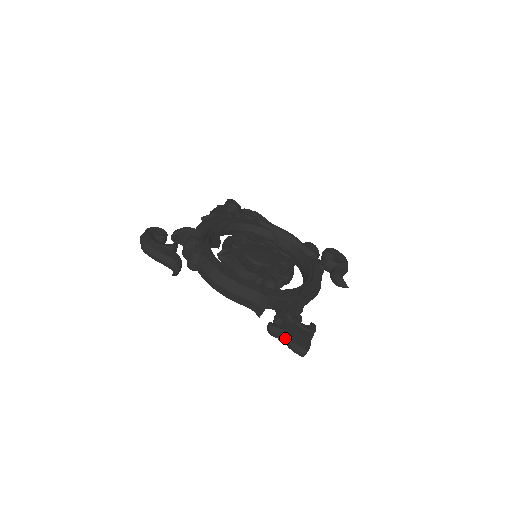
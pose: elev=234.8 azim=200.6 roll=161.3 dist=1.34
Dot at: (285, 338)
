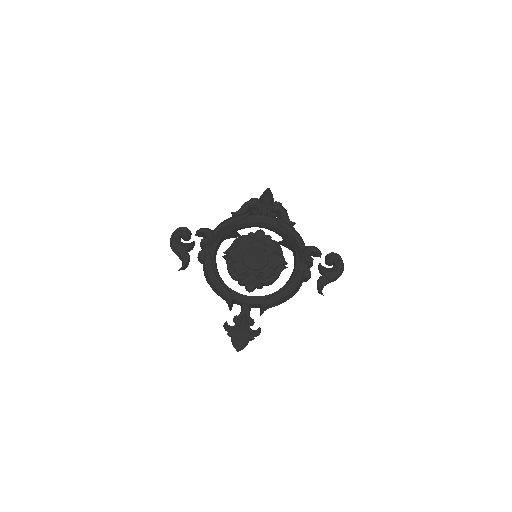
Dot at: (230, 336)
